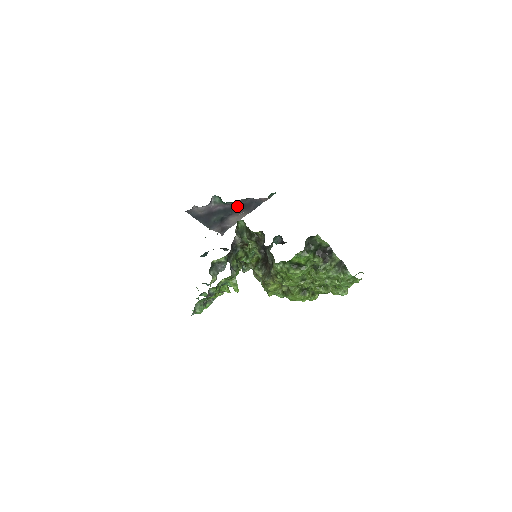
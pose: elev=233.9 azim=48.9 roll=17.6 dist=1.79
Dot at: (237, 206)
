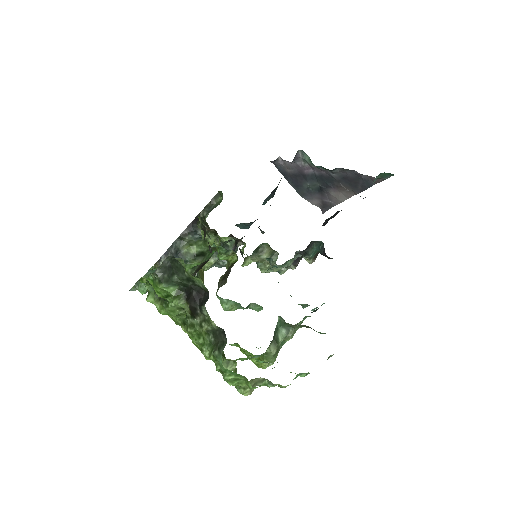
Dot at: (337, 177)
